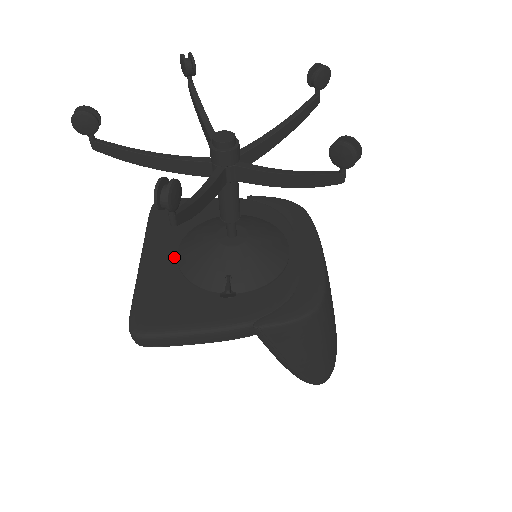
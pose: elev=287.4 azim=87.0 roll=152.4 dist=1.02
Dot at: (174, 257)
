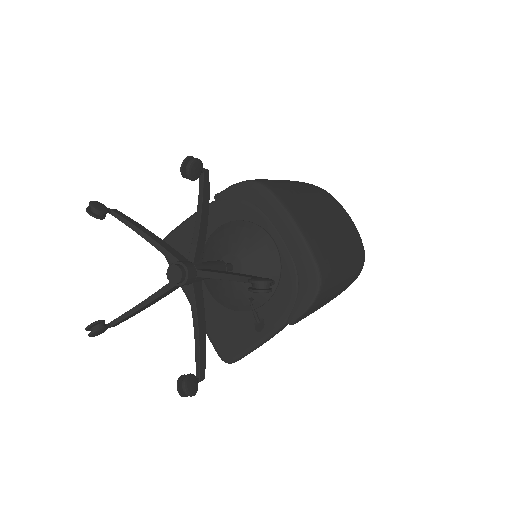
Dot at: (208, 293)
